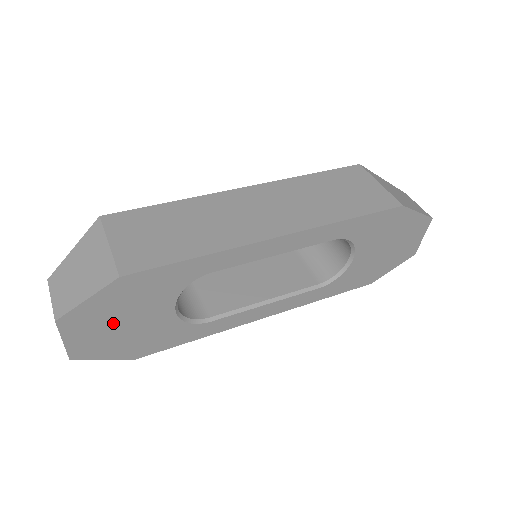
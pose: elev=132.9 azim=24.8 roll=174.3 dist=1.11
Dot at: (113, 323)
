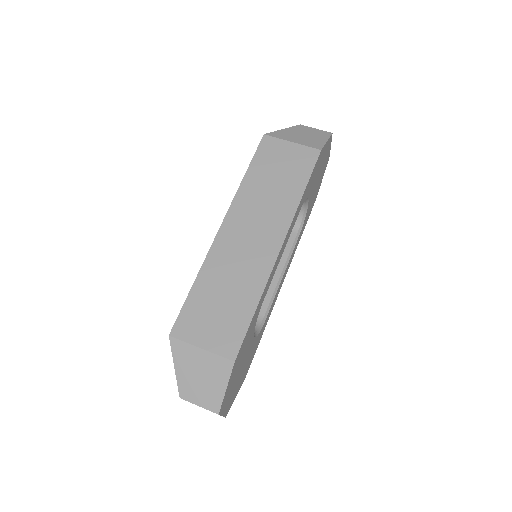
Dot at: (236, 380)
